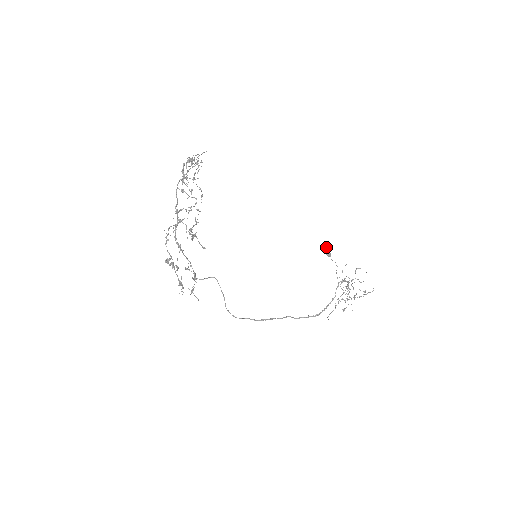
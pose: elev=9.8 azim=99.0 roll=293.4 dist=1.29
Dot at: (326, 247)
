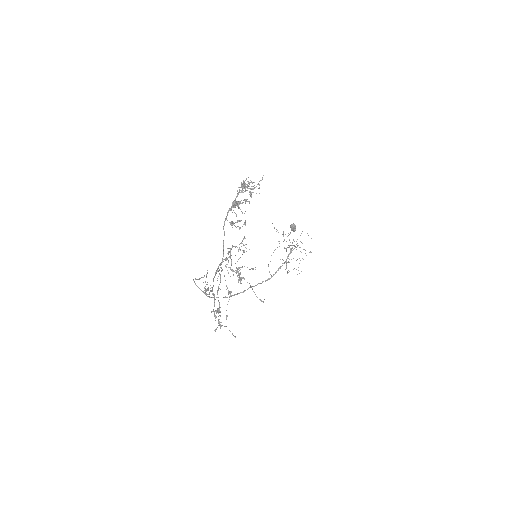
Dot at: occluded
